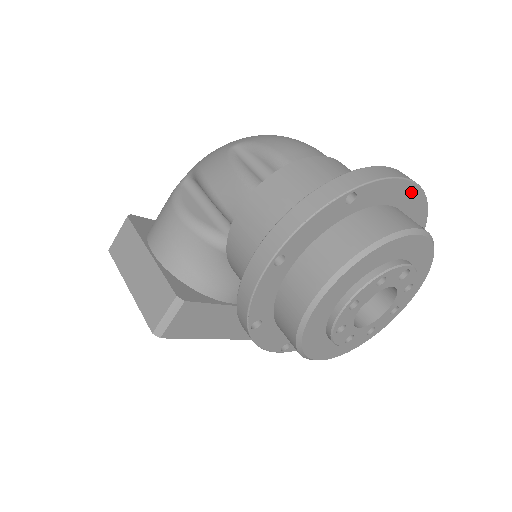
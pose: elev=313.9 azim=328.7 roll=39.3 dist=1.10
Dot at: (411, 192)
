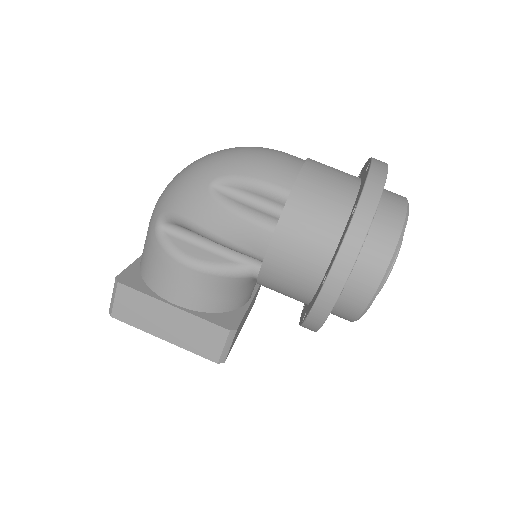
Dot at: occluded
